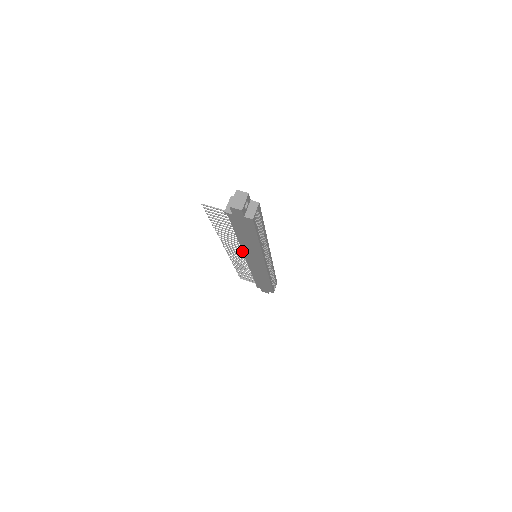
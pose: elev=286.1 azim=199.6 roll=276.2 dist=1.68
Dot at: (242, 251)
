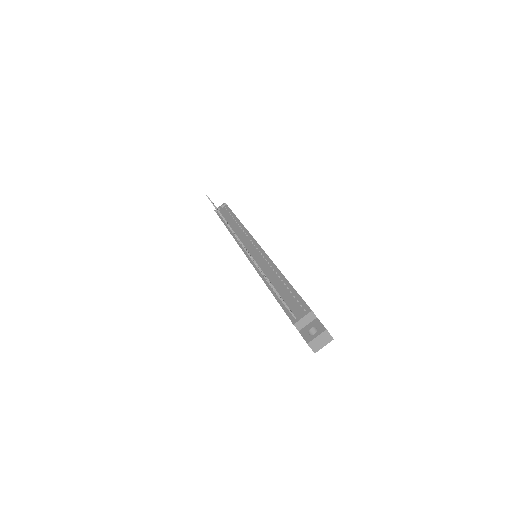
Dot at: (253, 265)
